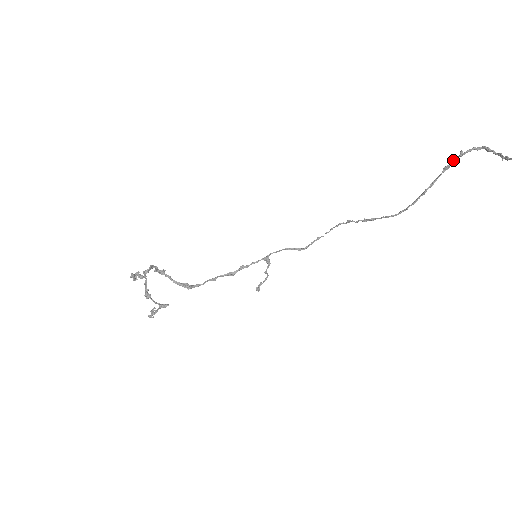
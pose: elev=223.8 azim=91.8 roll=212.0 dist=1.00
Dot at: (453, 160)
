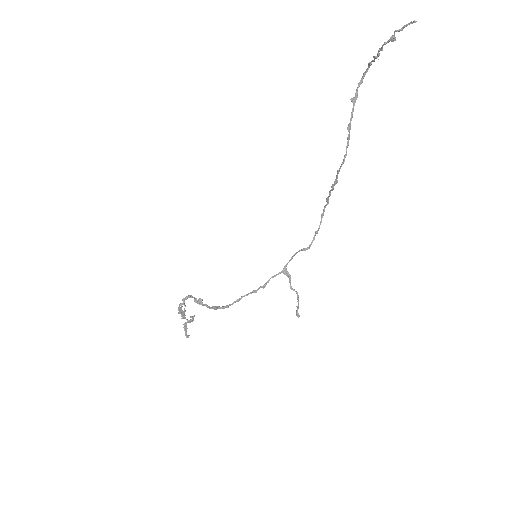
Dot at: (356, 91)
